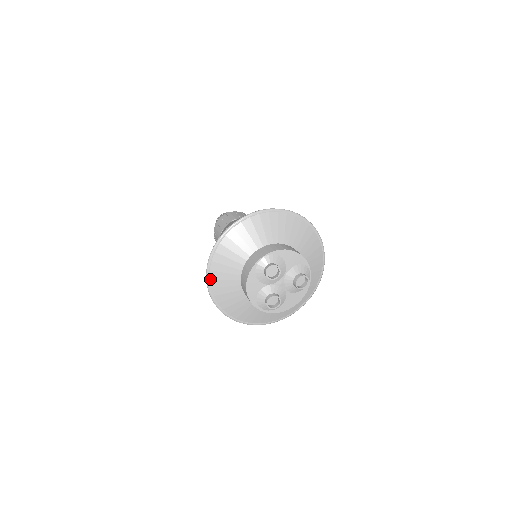
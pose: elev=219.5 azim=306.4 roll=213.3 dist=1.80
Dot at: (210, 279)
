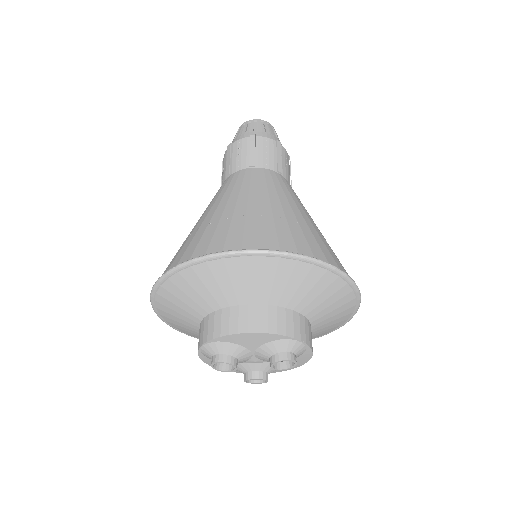
Dot at: (181, 331)
